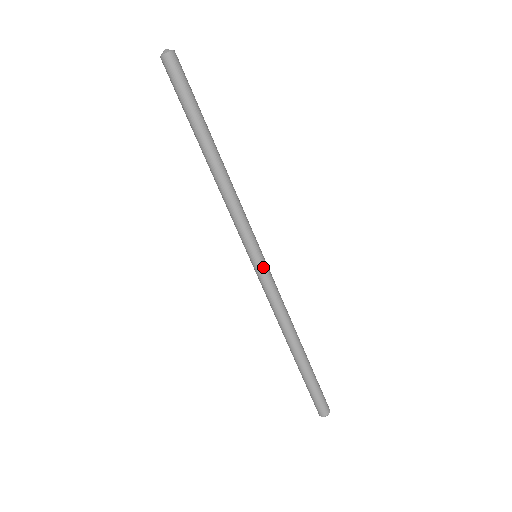
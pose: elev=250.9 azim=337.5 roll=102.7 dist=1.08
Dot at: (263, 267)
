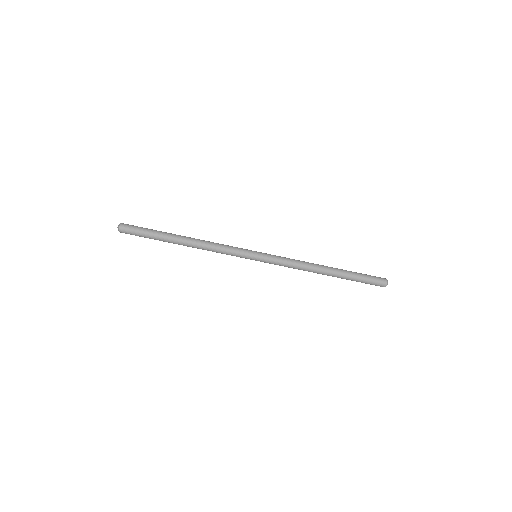
Dot at: (263, 261)
